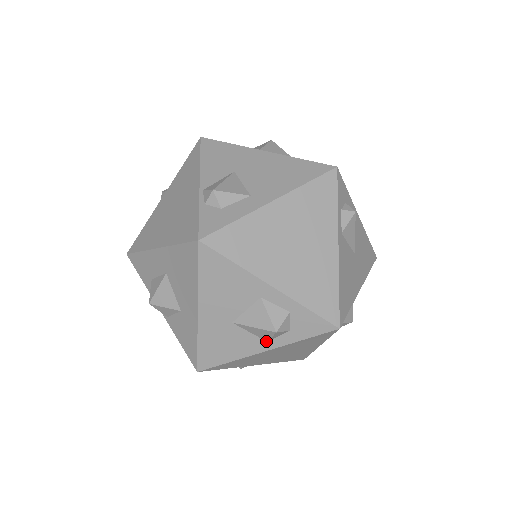
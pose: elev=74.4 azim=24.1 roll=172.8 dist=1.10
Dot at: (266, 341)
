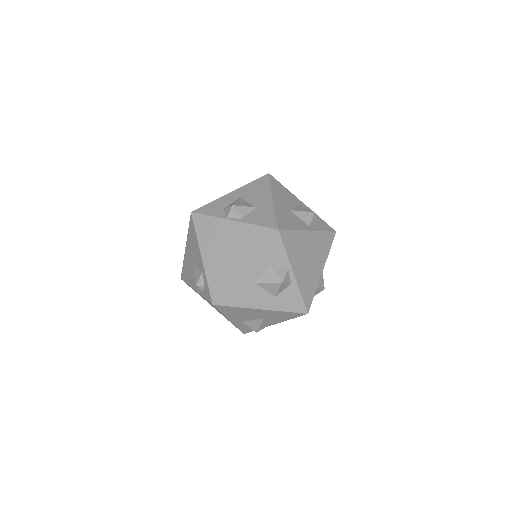
Dot at: (308, 225)
